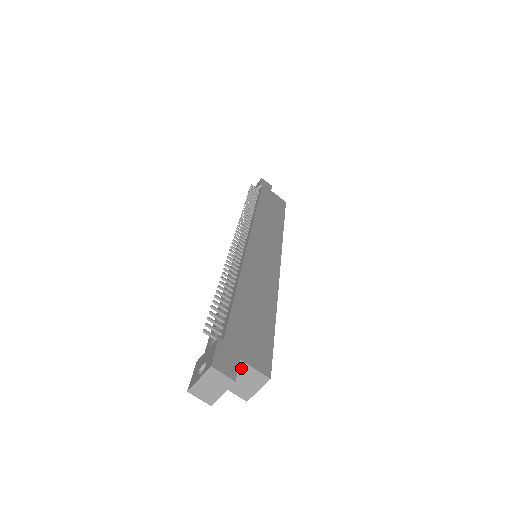
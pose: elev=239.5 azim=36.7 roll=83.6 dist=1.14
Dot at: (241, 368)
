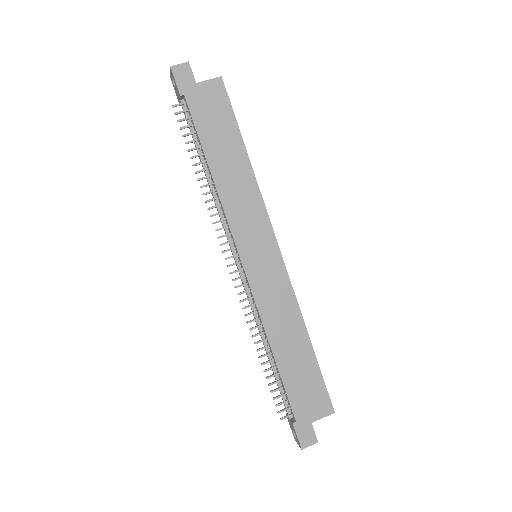
Dot at: (315, 419)
